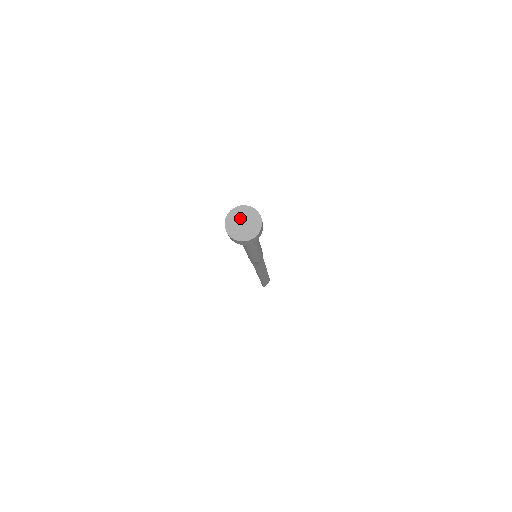
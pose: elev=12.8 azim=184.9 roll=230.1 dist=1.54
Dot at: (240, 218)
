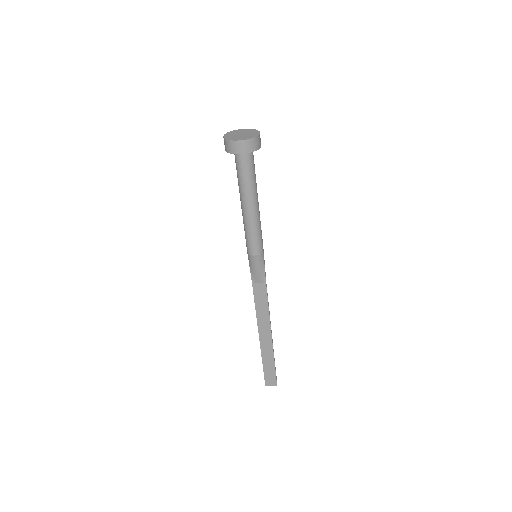
Dot at: (245, 132)
